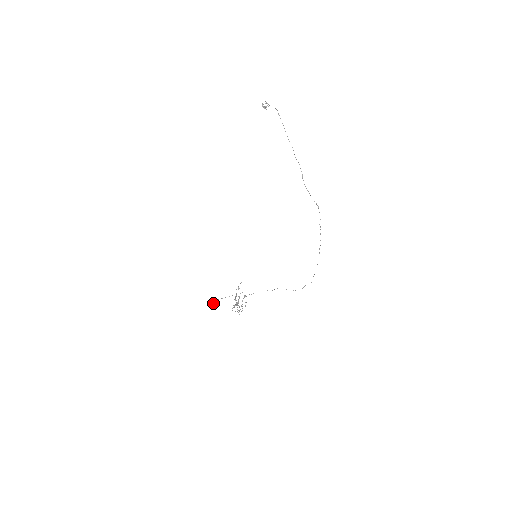
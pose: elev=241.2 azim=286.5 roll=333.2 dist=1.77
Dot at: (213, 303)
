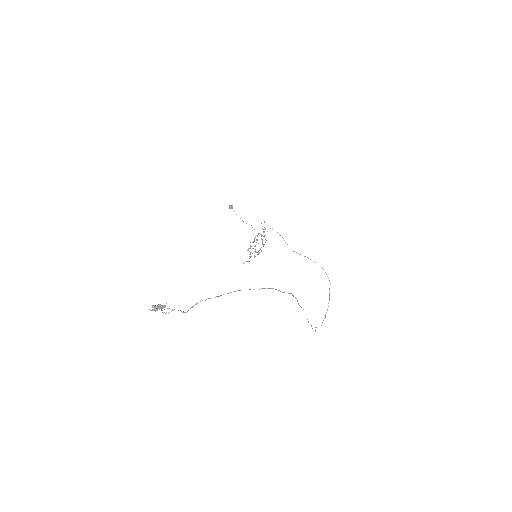
Dot at: (232, 208)
